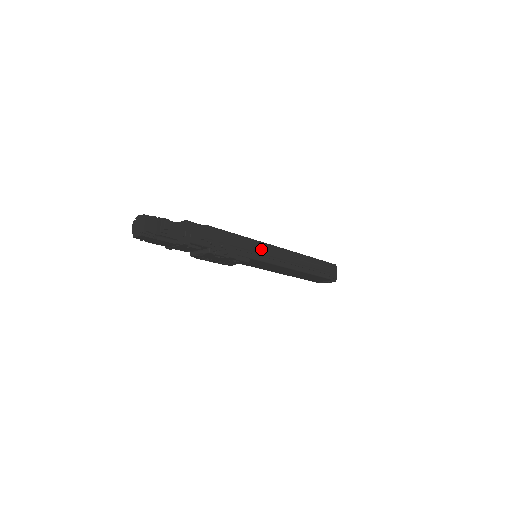
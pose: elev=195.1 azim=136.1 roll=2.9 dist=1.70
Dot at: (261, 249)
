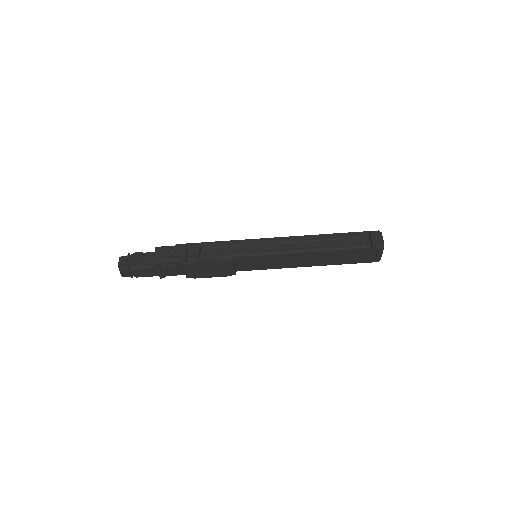
Dot at: (248, 246)
